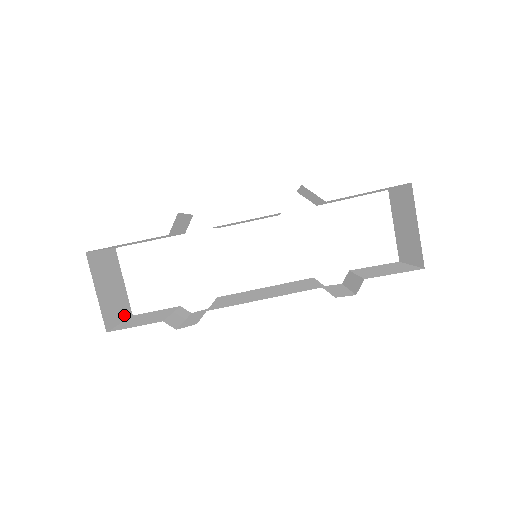
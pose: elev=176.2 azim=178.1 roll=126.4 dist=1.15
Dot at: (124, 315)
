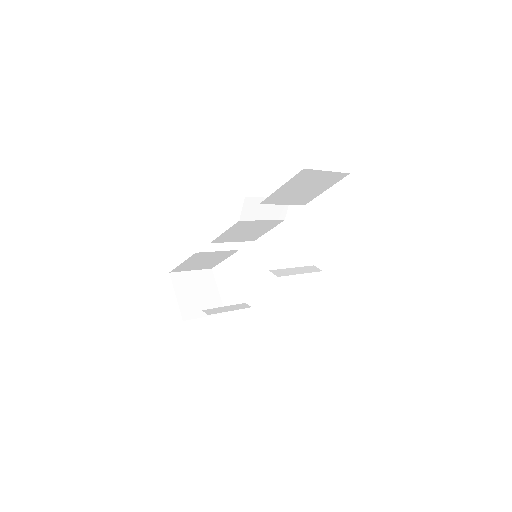
Dot at: occluded
